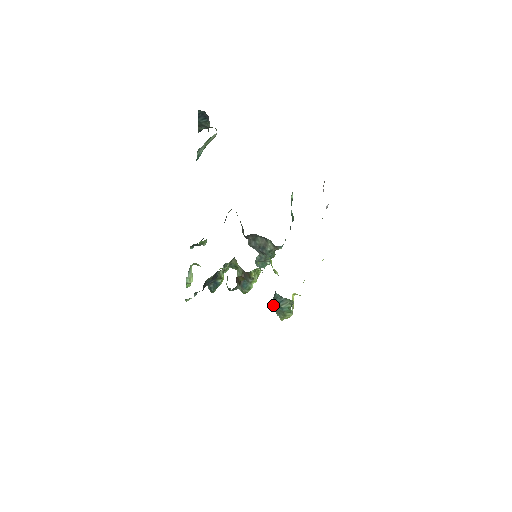
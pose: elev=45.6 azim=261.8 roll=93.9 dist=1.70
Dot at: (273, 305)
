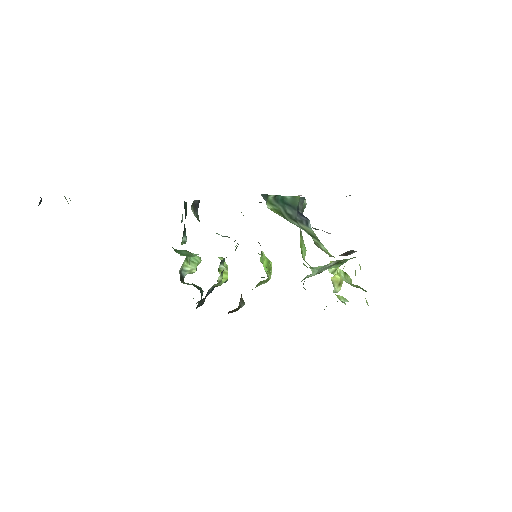
Dot at: occluded
